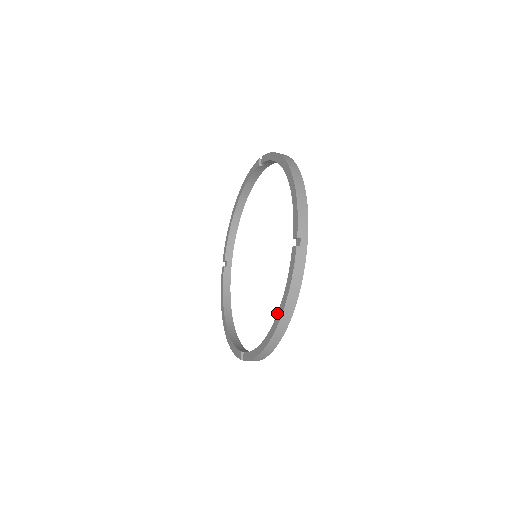
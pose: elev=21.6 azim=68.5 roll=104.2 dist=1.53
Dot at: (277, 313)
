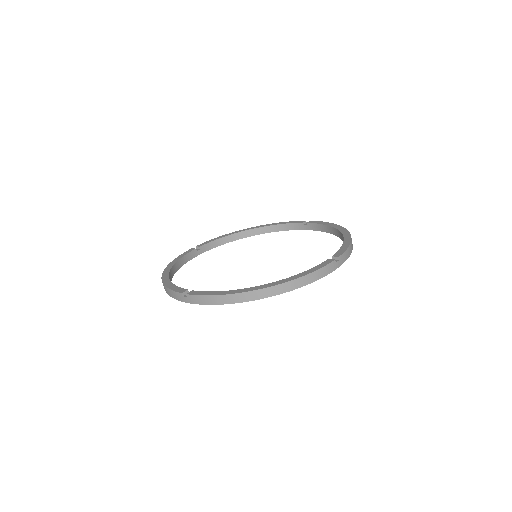
Dot at: occluded
